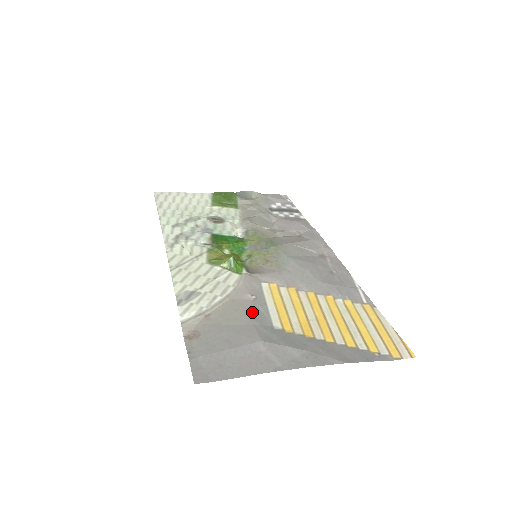
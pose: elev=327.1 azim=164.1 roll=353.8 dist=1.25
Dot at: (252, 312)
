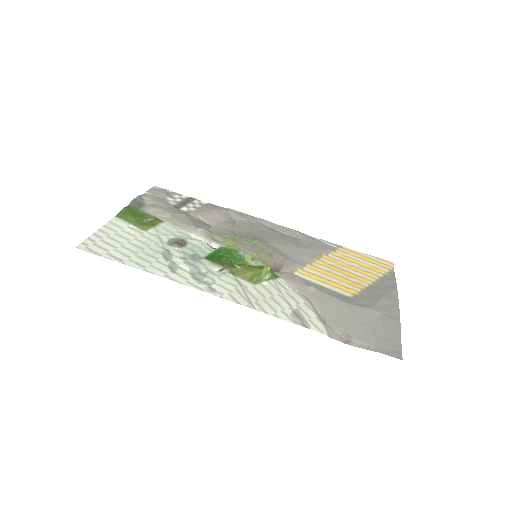
Dot at: (333, 297)
